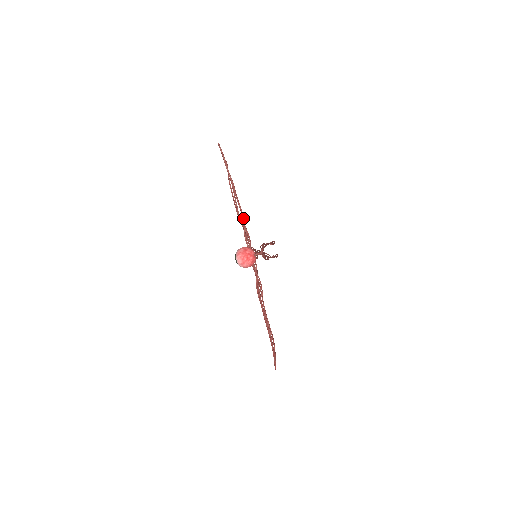
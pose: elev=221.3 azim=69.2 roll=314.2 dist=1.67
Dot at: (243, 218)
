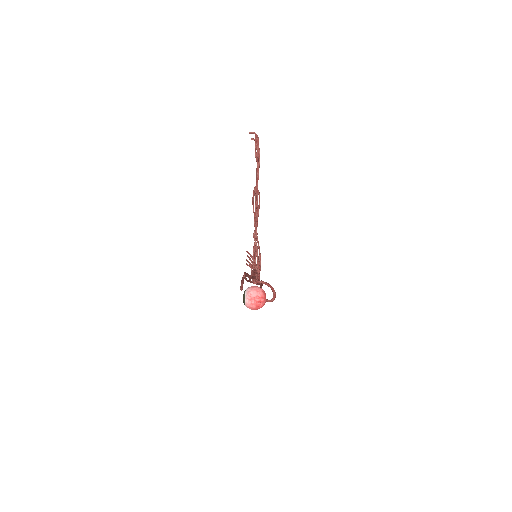
Dot at: occluded
